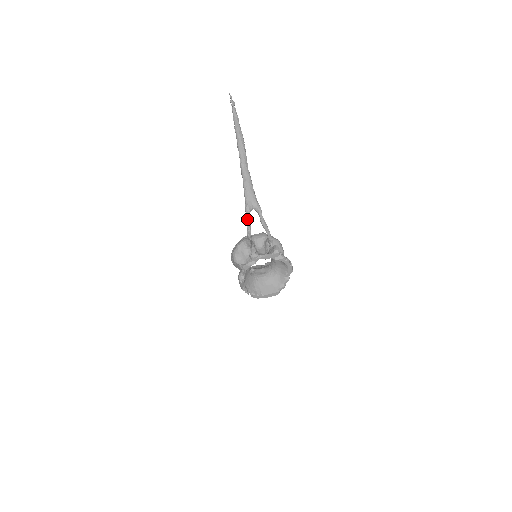
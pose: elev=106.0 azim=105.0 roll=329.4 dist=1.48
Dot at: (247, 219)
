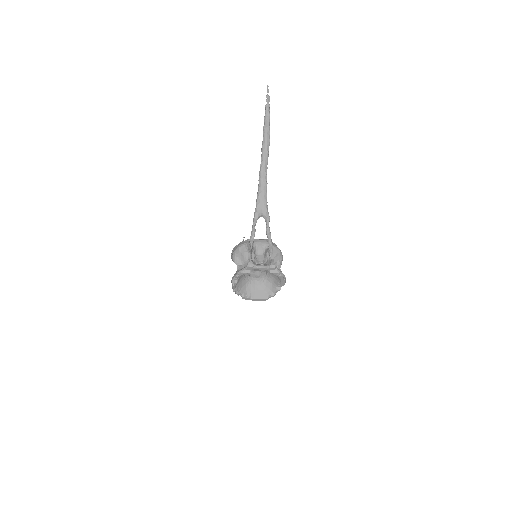
Dot at: (253, 225)
